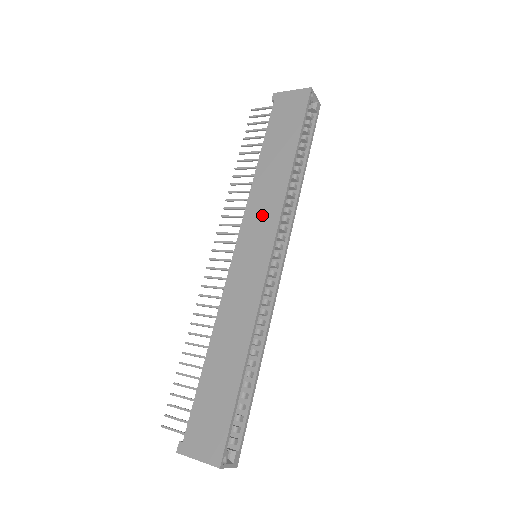
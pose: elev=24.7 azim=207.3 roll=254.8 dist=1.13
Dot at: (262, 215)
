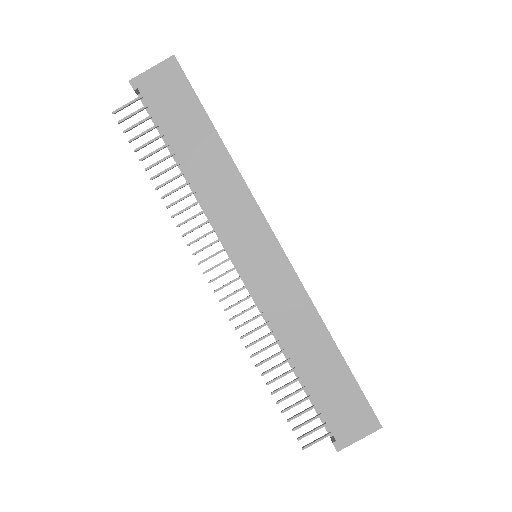
Dot at: (238, 217)
